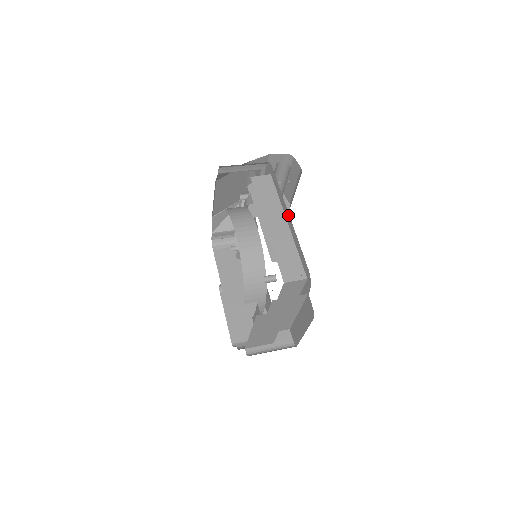
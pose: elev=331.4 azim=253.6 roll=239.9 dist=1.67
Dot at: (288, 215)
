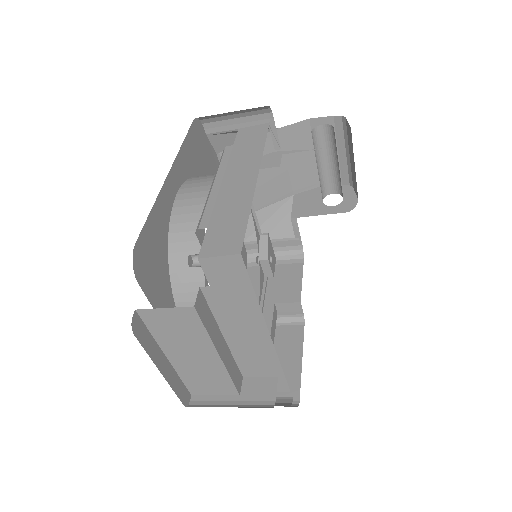
Dot at: occluded
